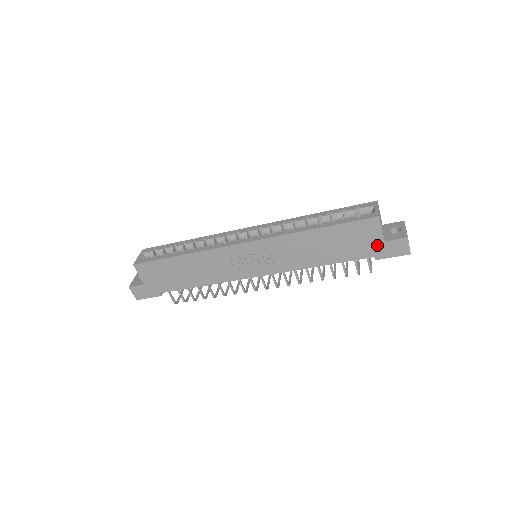
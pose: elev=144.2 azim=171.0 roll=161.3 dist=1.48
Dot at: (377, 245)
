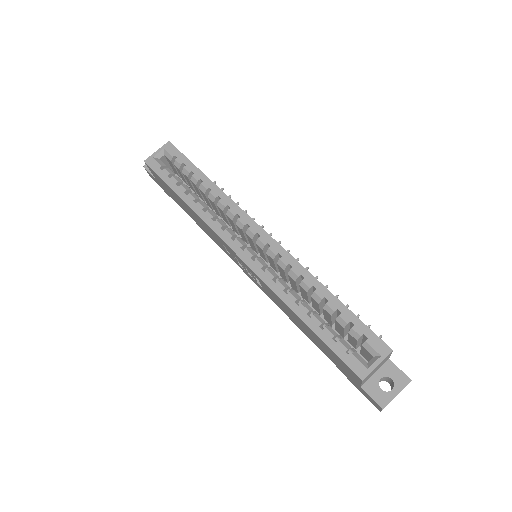
Dot at: (353, 379)
